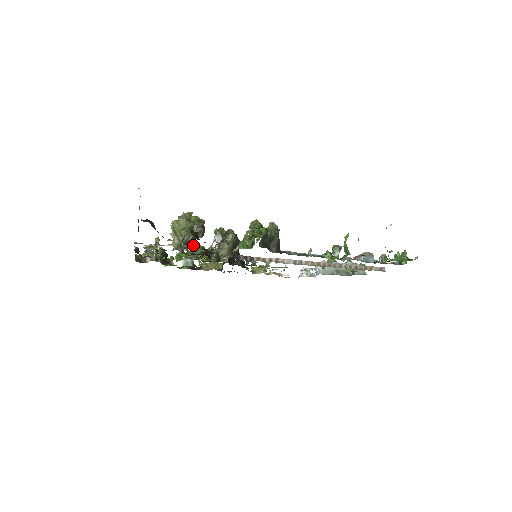
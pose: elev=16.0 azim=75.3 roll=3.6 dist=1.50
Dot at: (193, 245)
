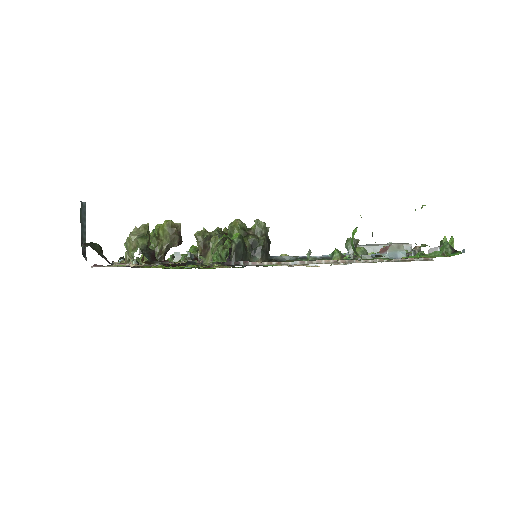
Dot at: (158, 262)
